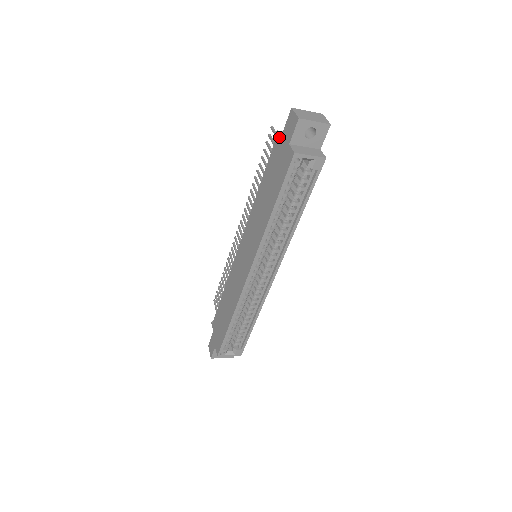
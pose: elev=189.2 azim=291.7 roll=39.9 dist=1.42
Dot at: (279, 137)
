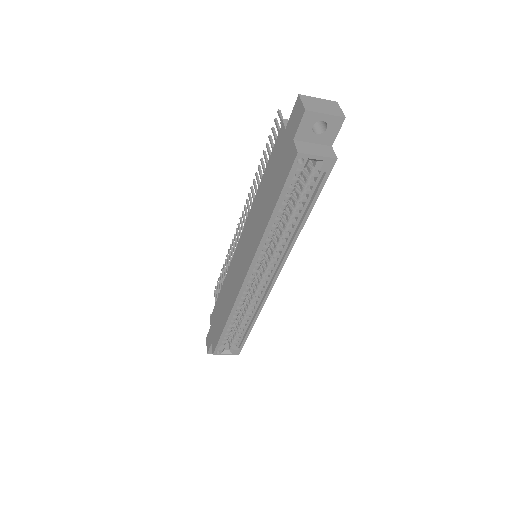
Dot at: (283, 128)
